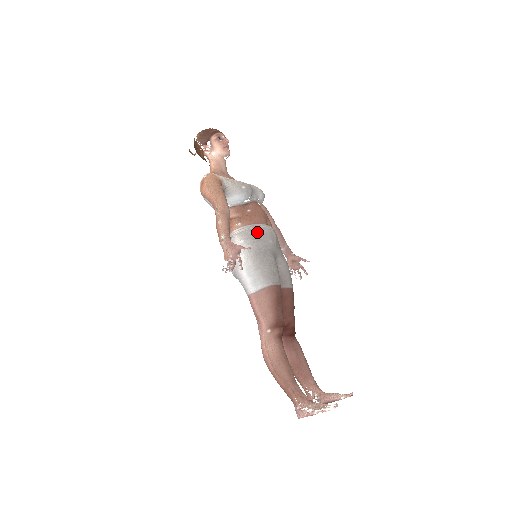
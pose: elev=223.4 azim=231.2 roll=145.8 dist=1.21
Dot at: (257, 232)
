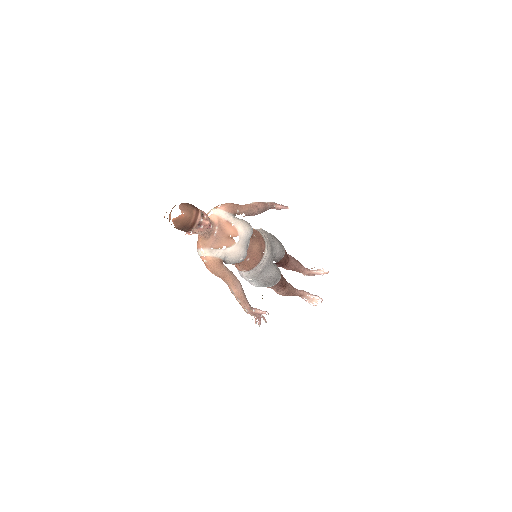
Dot at: (260, 271)
